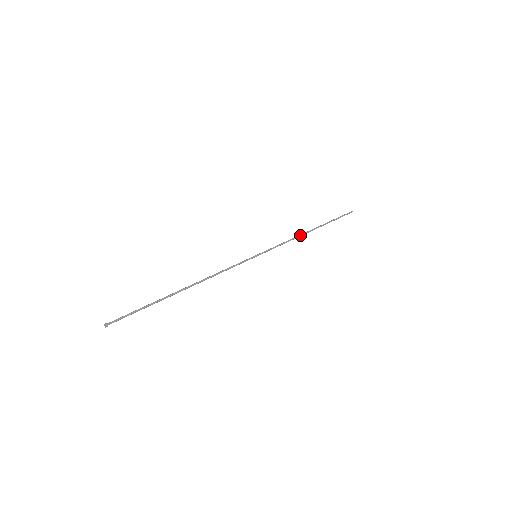
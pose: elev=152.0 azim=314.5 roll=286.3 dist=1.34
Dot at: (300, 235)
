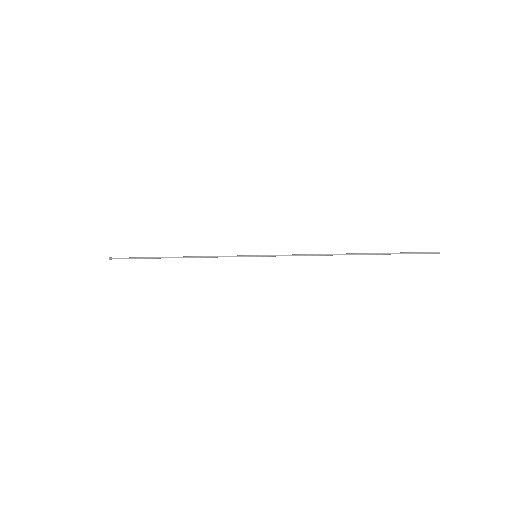
Dot at: (325, 254)
